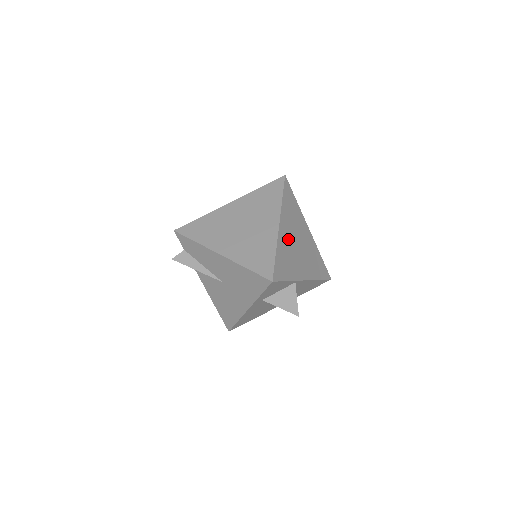
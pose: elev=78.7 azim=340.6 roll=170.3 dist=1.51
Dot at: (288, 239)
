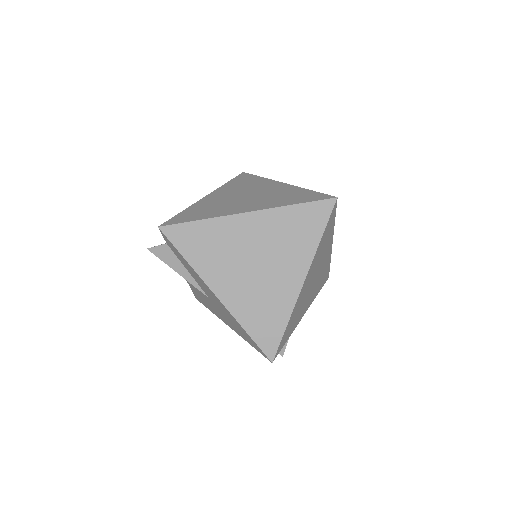
Dot at: (306, 288)
